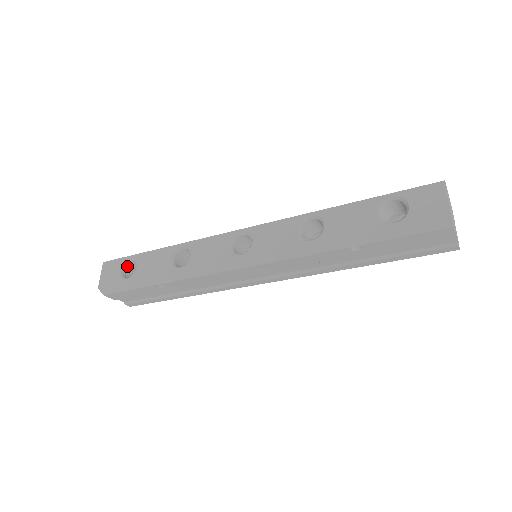
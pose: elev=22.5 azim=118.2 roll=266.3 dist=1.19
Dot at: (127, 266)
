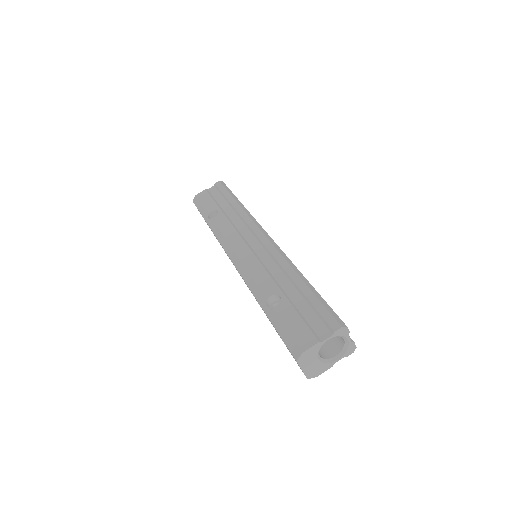
Dot at: occluded
